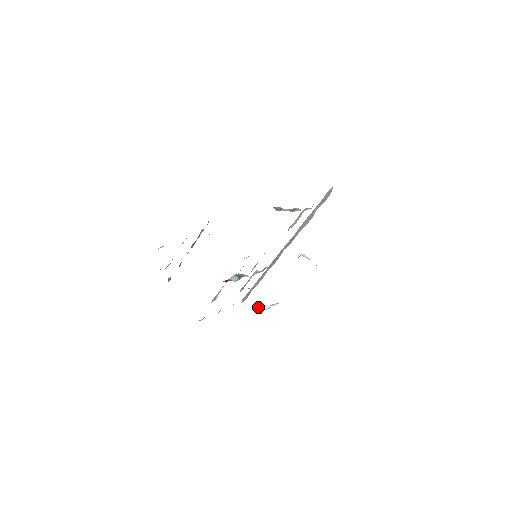
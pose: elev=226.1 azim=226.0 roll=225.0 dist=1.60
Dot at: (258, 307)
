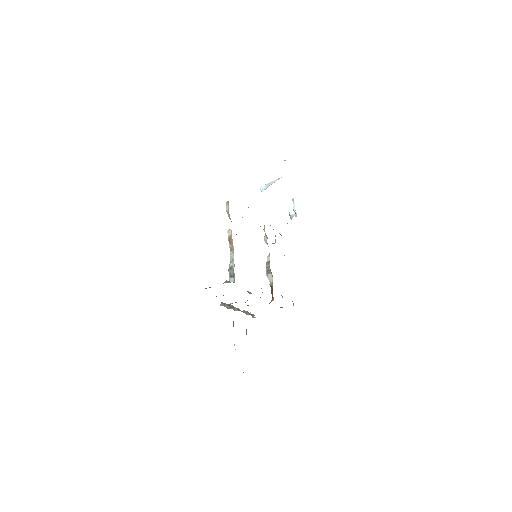
Dot at: (290, 218)
